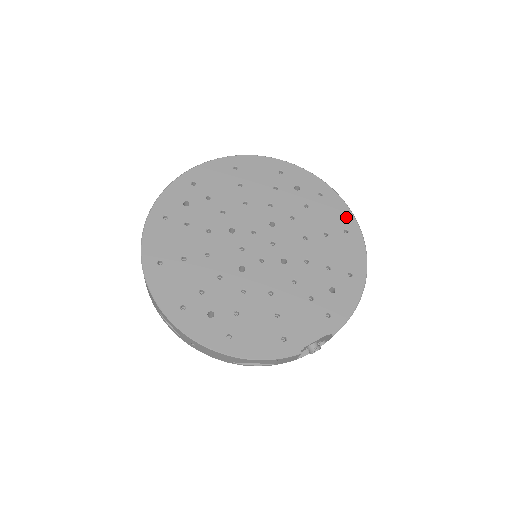
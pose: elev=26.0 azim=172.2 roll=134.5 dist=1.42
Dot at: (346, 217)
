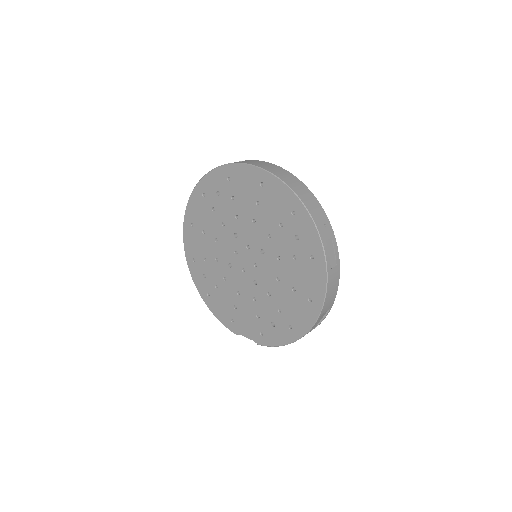
Dot at: (318, 291)
